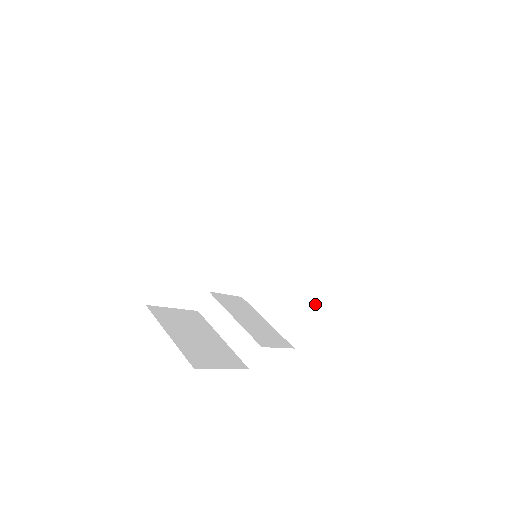
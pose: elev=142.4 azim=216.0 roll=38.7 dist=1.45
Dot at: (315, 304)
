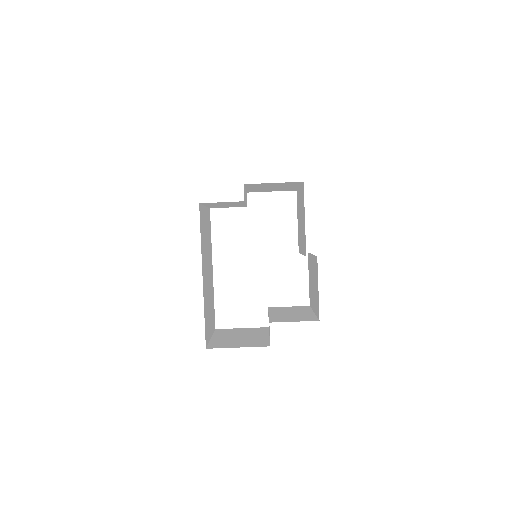
Dot at: (317, 272)
